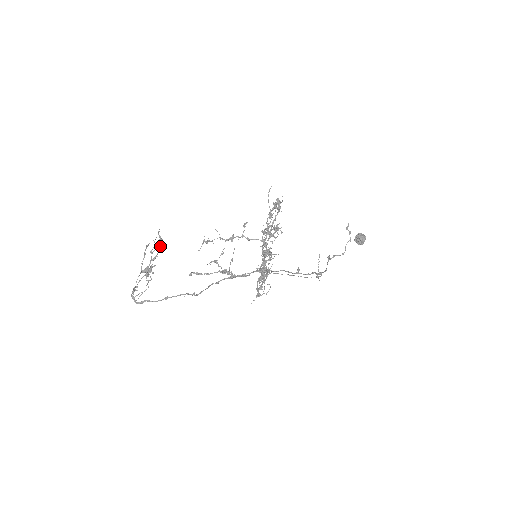
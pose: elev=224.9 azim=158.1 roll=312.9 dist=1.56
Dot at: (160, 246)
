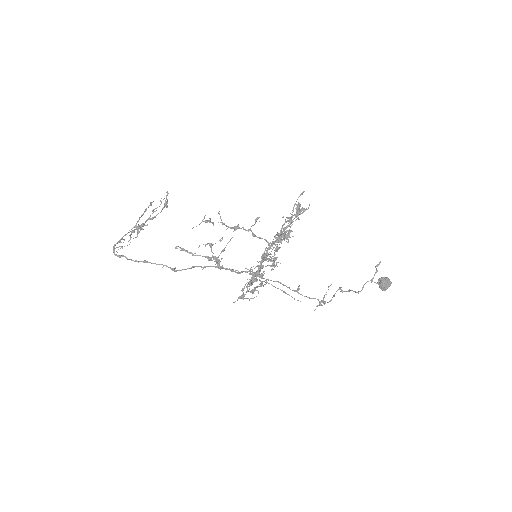
Dot at: (162, 208)
